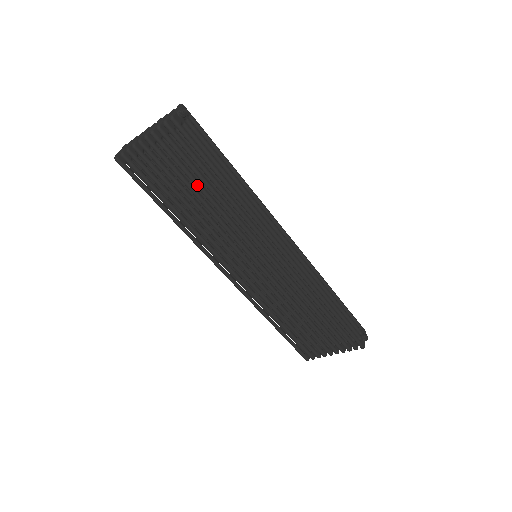
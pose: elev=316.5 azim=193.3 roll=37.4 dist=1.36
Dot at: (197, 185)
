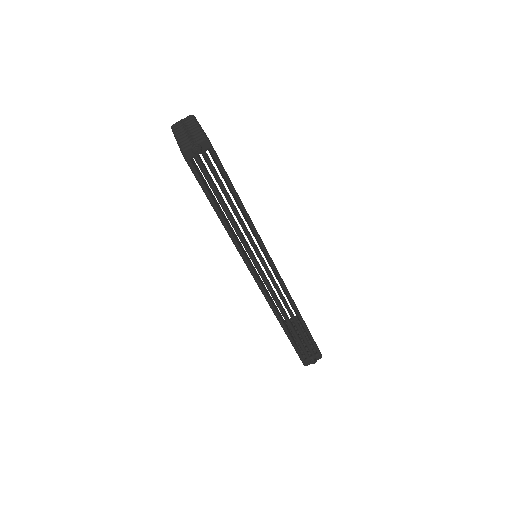
Dot at: occluded
